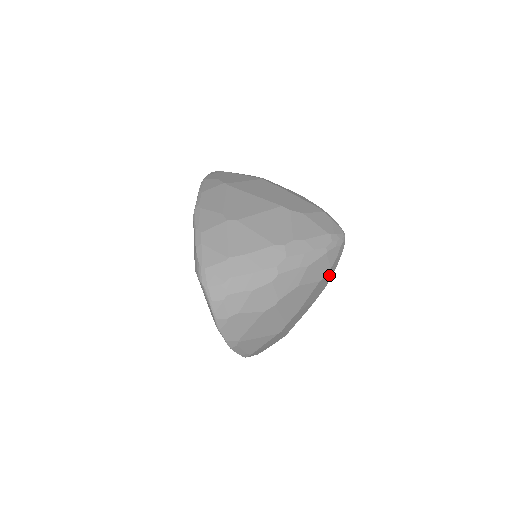
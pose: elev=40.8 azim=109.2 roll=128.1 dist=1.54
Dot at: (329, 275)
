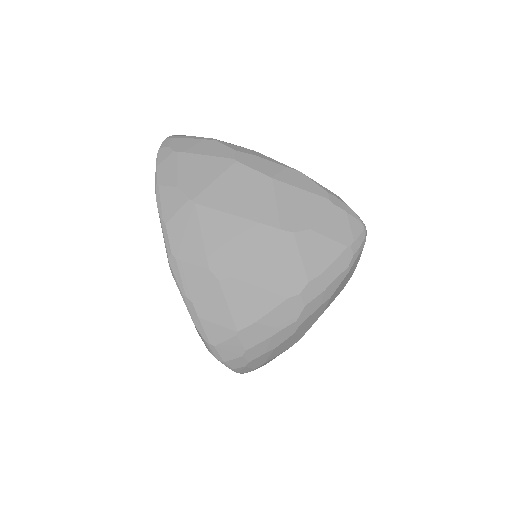
Dot at: occluded
